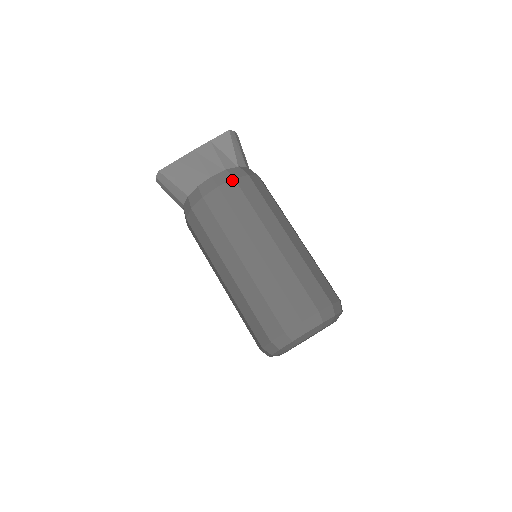
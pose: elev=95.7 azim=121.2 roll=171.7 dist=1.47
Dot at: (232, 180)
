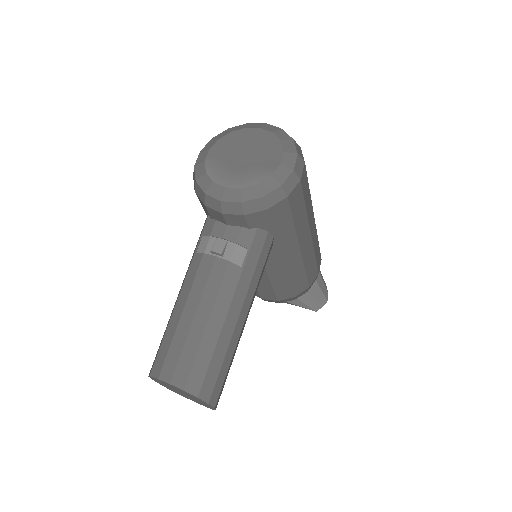
Dot at: occluded
